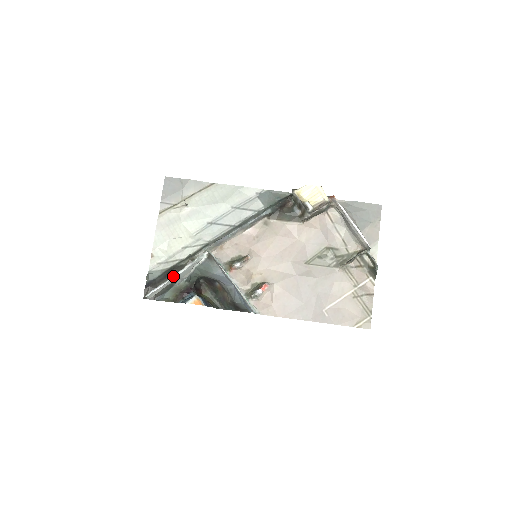
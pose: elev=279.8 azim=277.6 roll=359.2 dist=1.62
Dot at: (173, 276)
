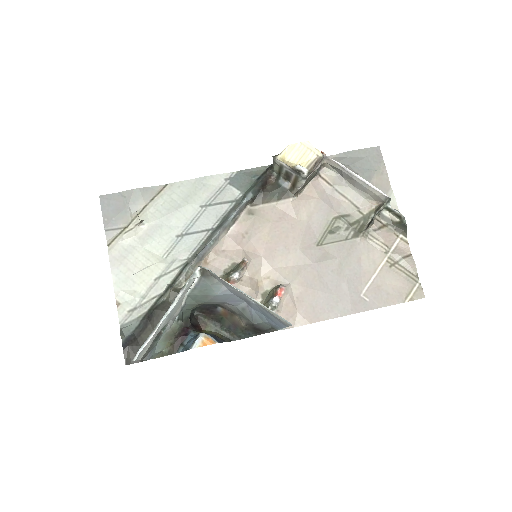
Dot at: (163, 317)
